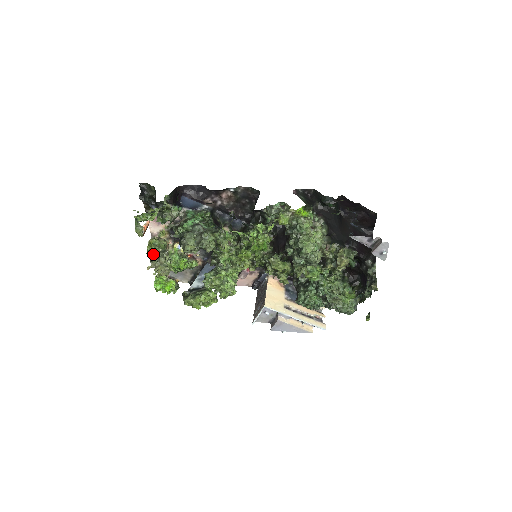
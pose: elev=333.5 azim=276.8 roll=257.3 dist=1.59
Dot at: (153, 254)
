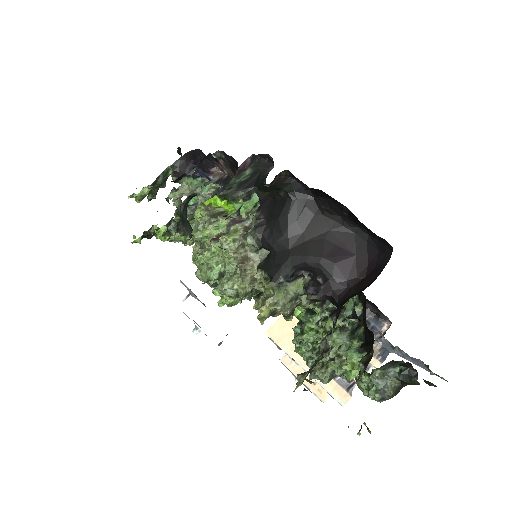
Dot at: occluded
